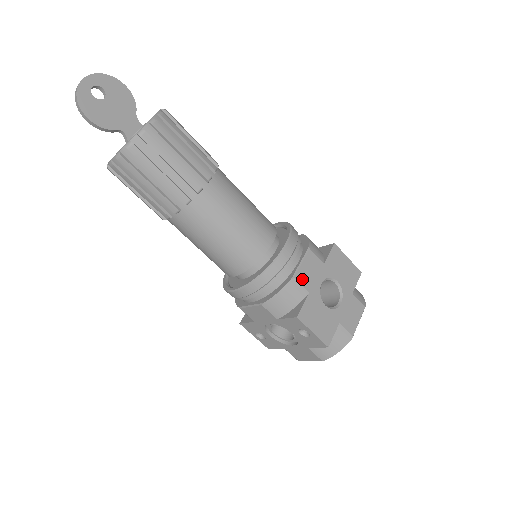
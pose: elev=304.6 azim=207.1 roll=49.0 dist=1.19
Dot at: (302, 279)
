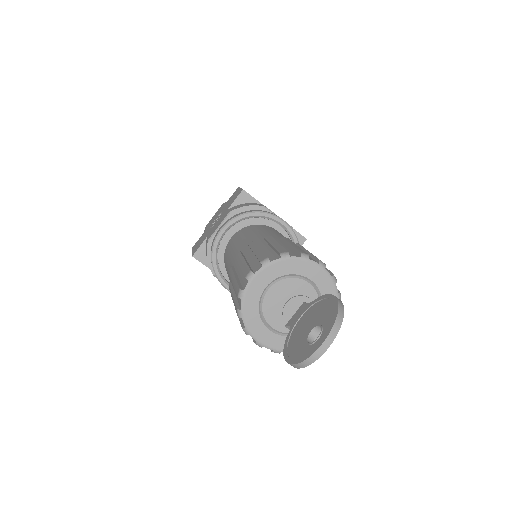
Dot at: occluded
